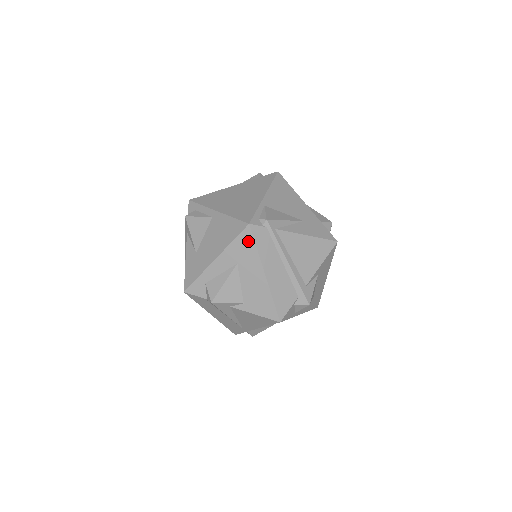
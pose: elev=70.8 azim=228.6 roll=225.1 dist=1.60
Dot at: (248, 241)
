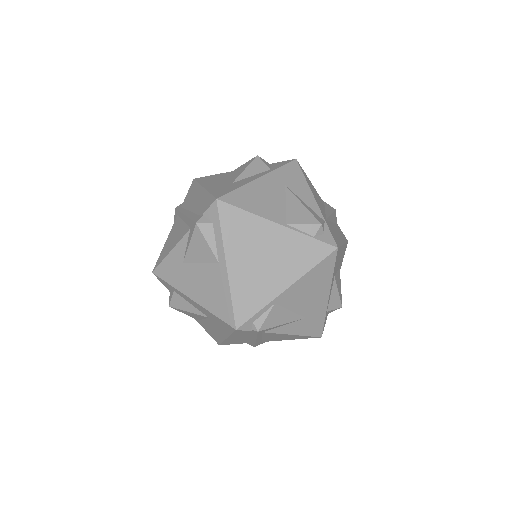
Dot at: (227, 328)
